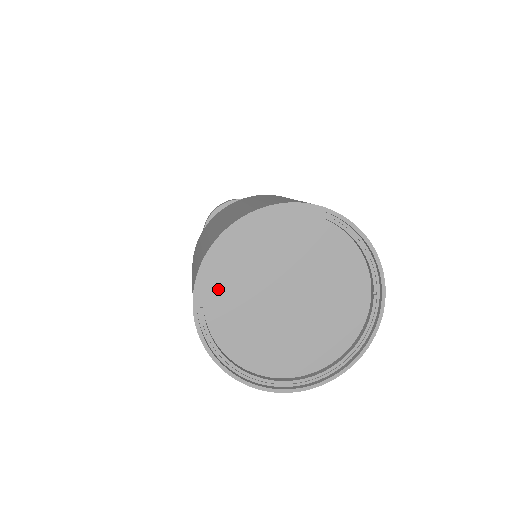
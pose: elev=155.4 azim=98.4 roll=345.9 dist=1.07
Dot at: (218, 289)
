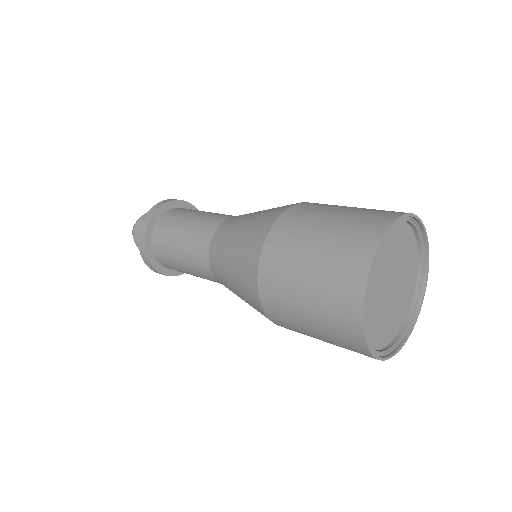
Dot at: occluded
